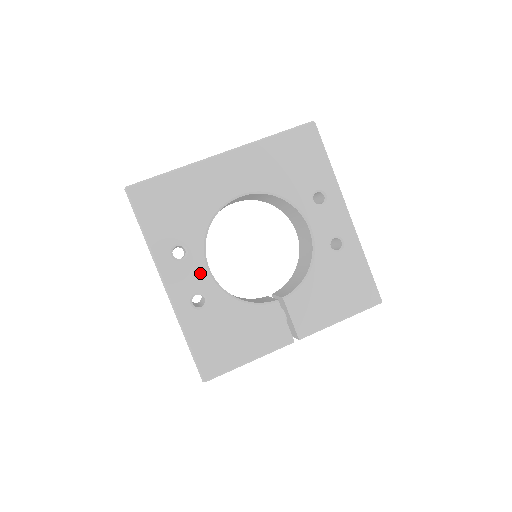
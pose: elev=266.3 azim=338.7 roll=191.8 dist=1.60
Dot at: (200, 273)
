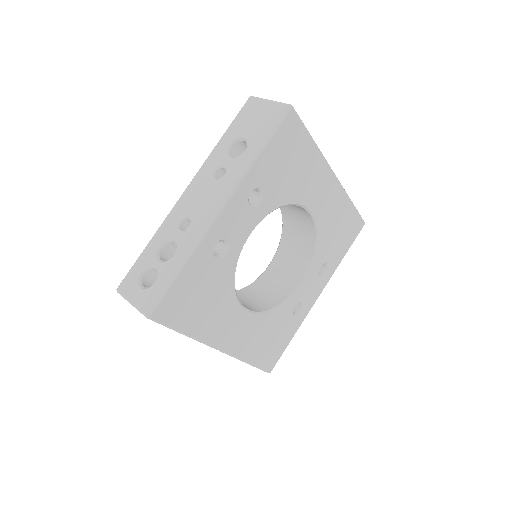
Dot at: (245, 230)
